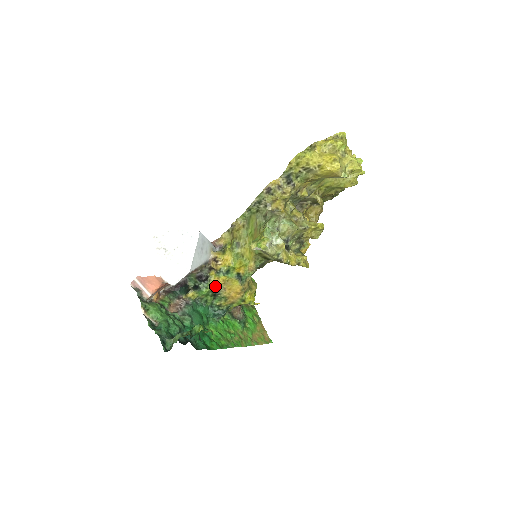
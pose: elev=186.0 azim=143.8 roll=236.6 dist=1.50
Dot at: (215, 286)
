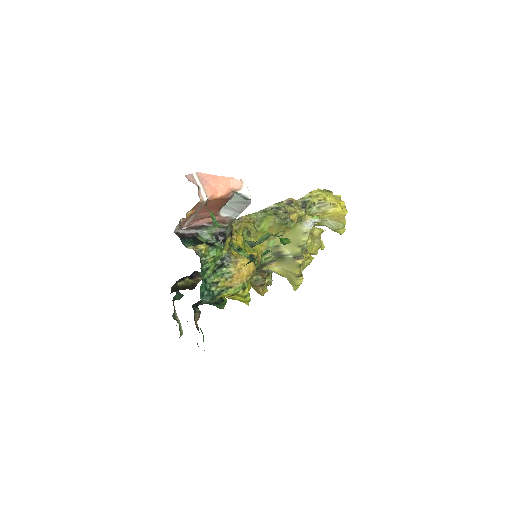
Dot at: (230, 253)
